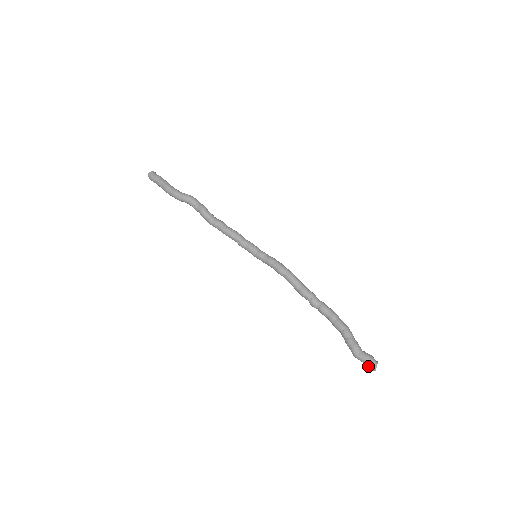
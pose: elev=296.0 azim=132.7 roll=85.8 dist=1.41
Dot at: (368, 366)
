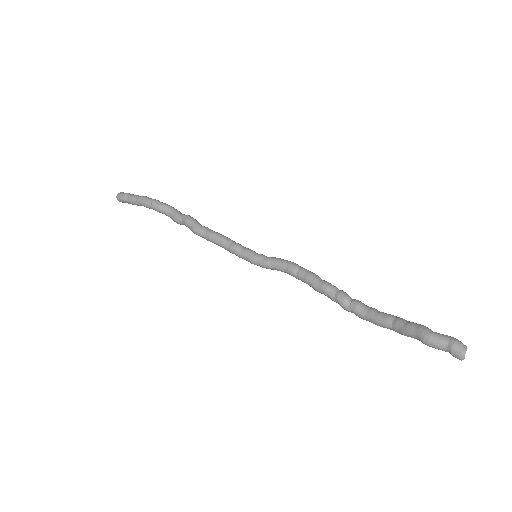
Dot at: (453, 344)
